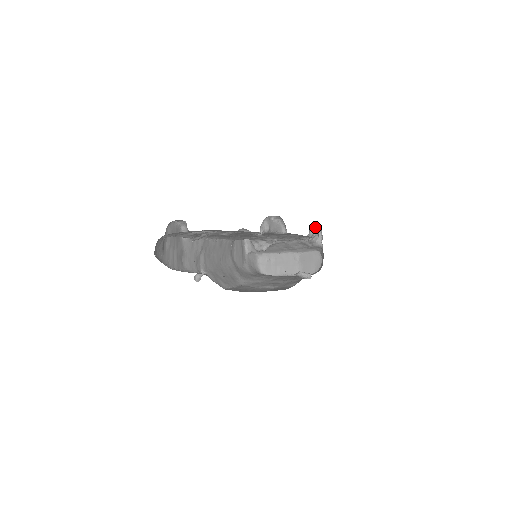
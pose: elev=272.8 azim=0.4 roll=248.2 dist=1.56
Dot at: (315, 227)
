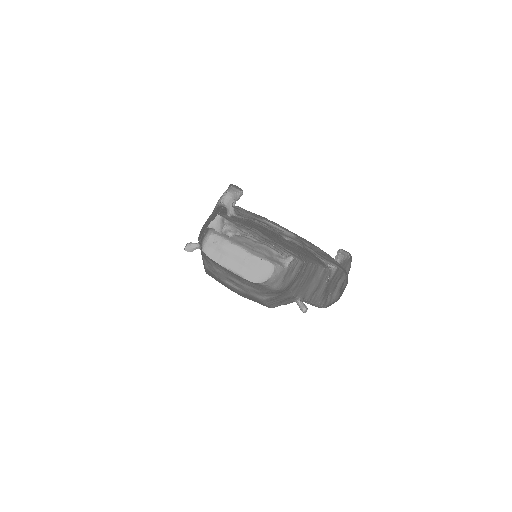
Dot at: occluded
